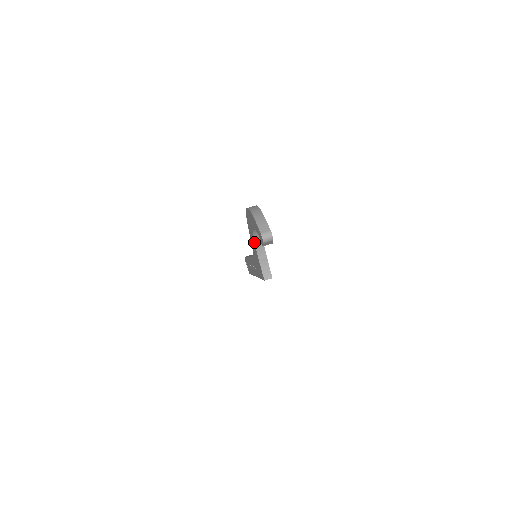
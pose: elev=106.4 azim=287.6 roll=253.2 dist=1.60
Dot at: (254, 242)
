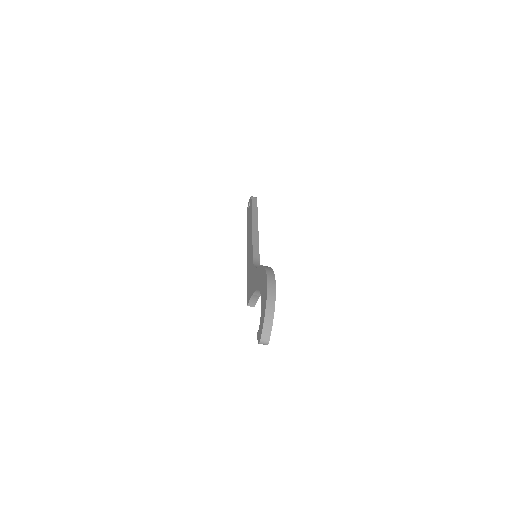
Dot at: (257, 288)
